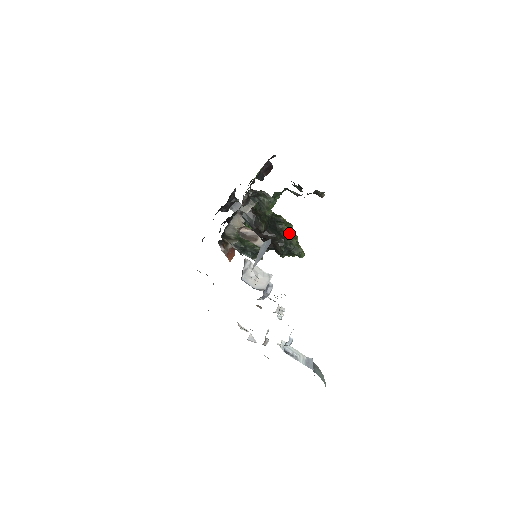
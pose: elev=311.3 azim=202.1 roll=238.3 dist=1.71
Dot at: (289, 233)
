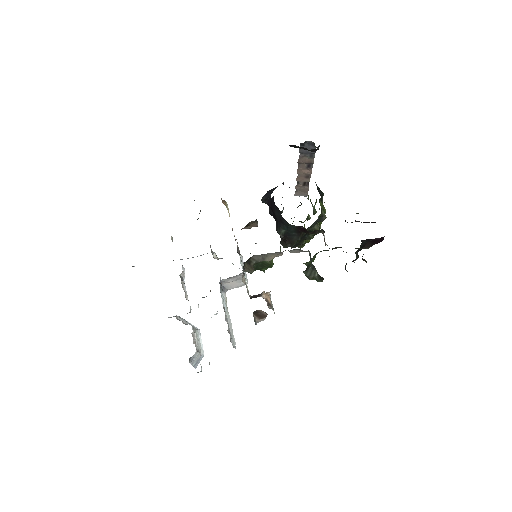
Dot at: occluded
